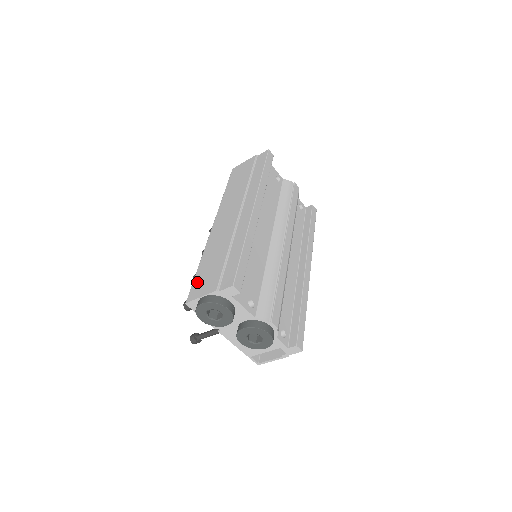
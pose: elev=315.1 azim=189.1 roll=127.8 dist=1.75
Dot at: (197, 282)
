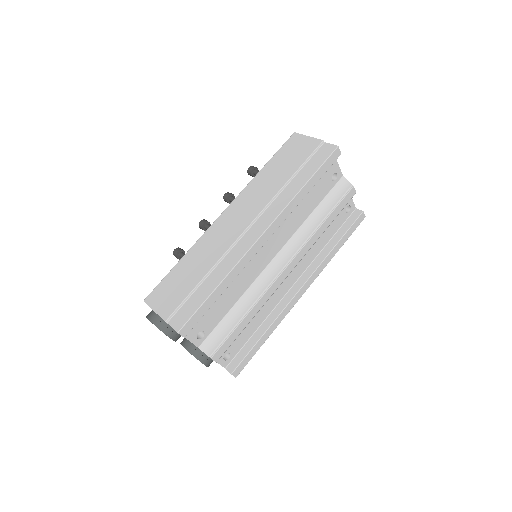
Dot at: (164, 285)
